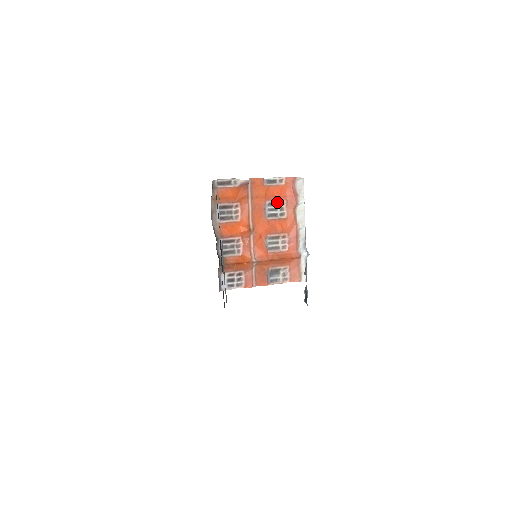
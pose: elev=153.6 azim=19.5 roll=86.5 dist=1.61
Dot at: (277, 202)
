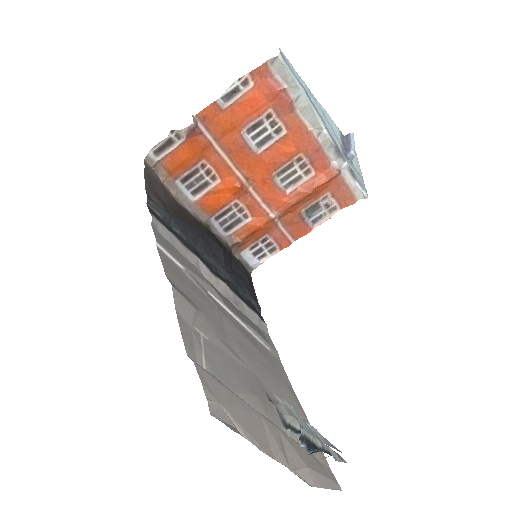
Dot at: (259, 119)
